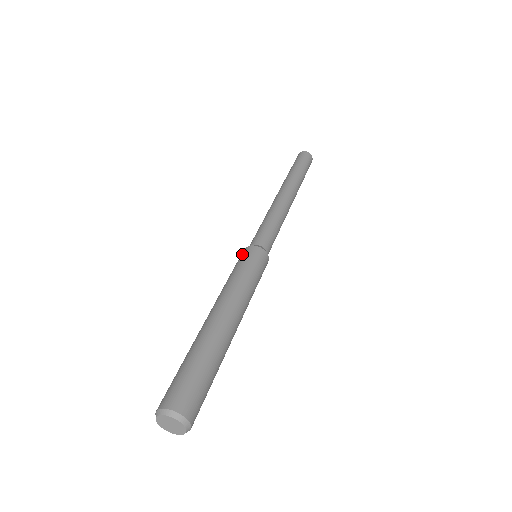
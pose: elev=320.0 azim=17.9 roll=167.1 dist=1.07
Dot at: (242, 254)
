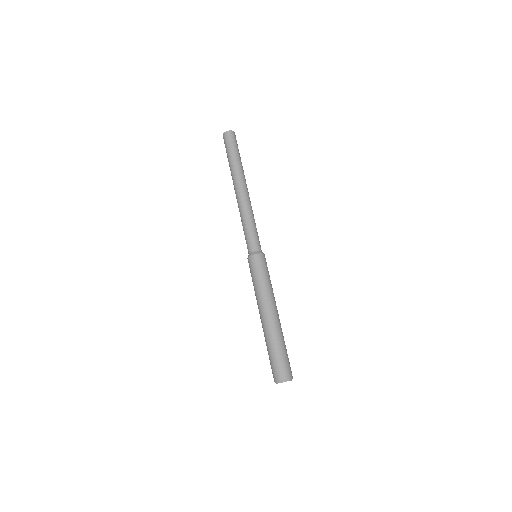
Dot at: (249, 266)
